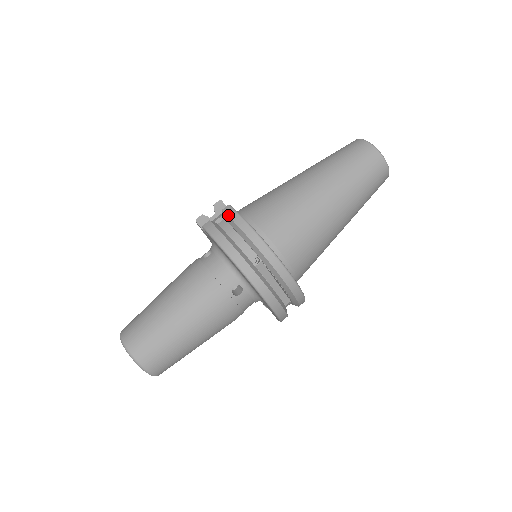
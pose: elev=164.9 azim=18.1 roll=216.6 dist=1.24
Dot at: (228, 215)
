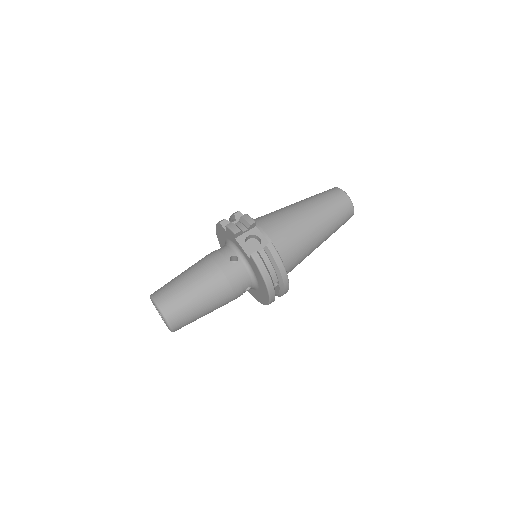
Dot at: (272, 253)
